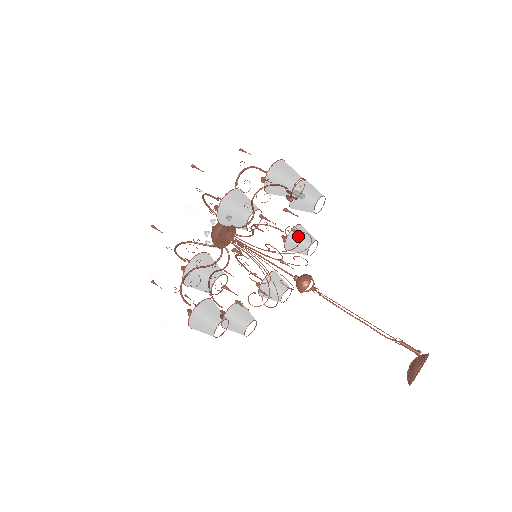
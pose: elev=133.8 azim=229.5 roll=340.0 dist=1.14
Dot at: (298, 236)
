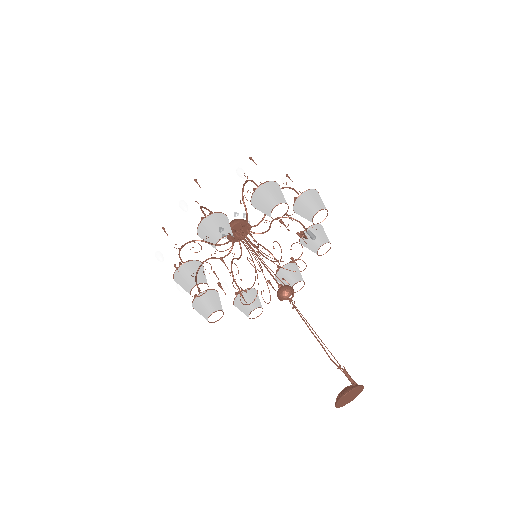
Dot at: (292, 270)
